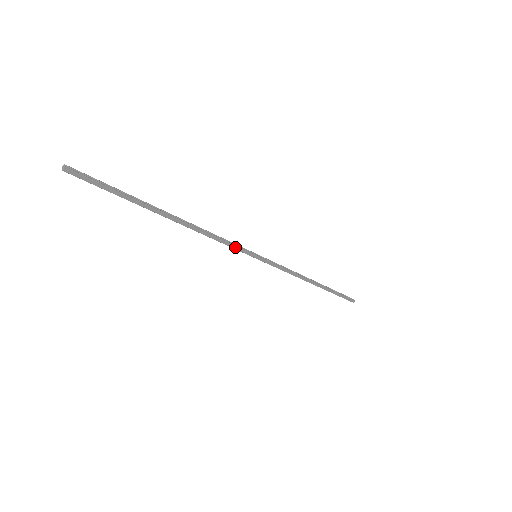
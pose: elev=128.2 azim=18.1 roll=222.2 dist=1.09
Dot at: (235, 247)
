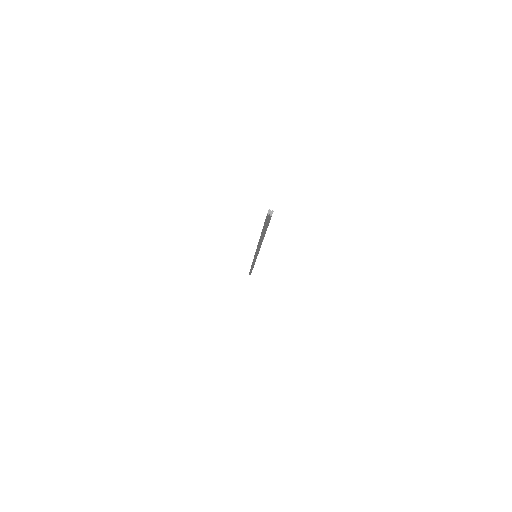
Dot at: occluded
